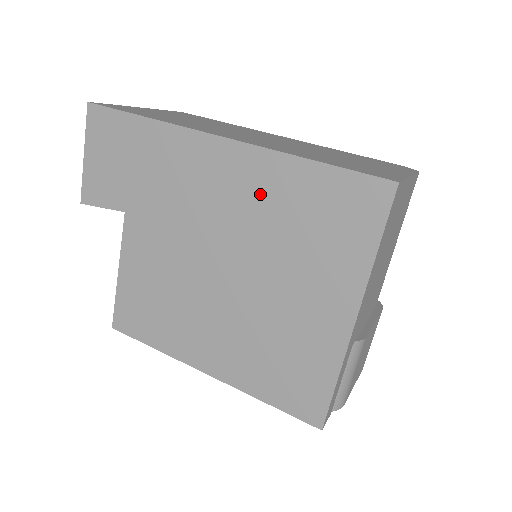
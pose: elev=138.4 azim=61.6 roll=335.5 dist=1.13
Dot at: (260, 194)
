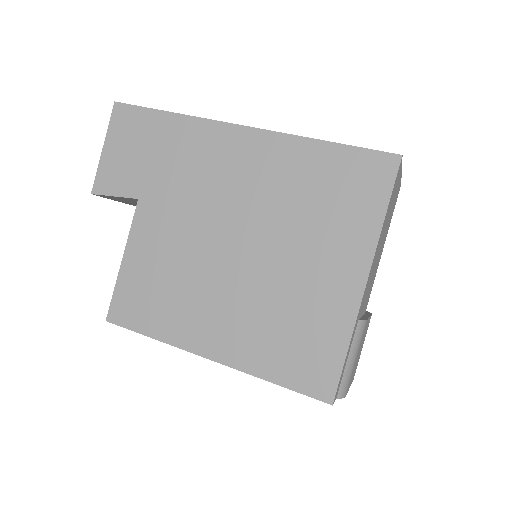
Dot at: (277, 173)
